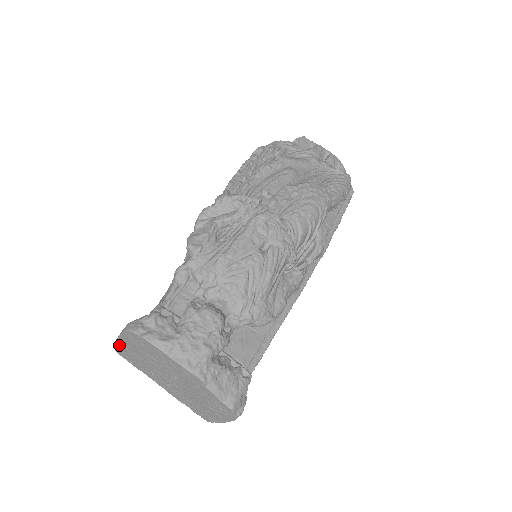
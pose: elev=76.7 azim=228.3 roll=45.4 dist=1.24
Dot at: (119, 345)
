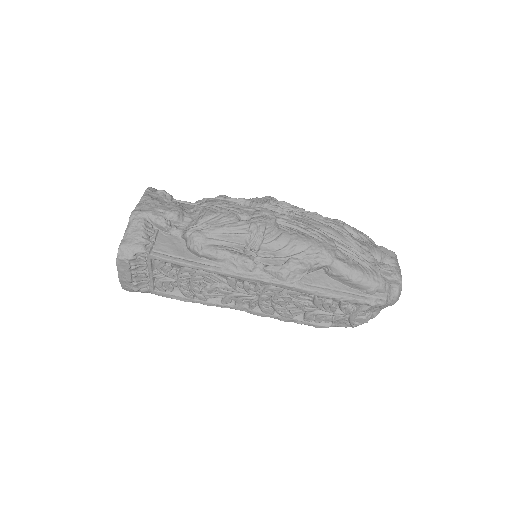
Dot at: occluded
